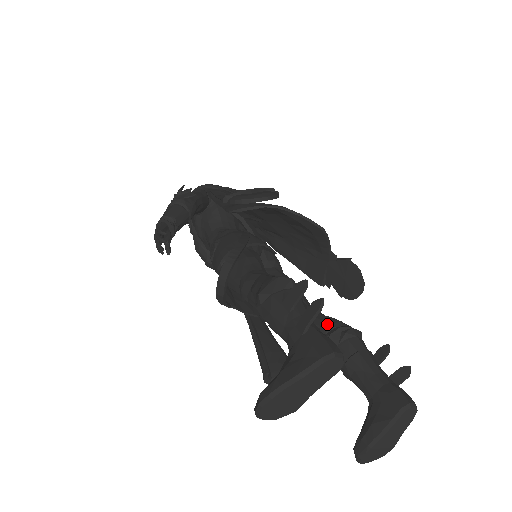
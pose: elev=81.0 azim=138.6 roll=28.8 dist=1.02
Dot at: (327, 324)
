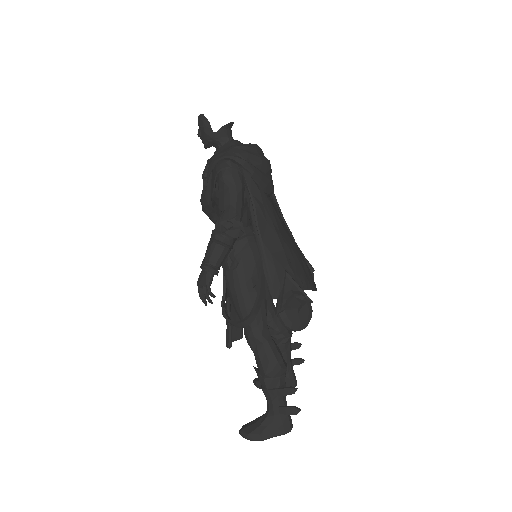
Dot at: (279, 331)
